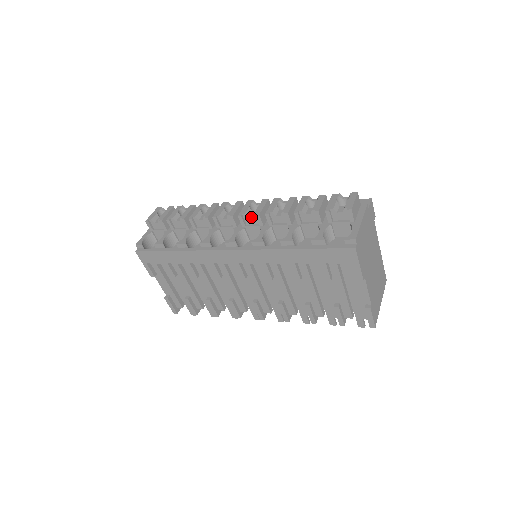
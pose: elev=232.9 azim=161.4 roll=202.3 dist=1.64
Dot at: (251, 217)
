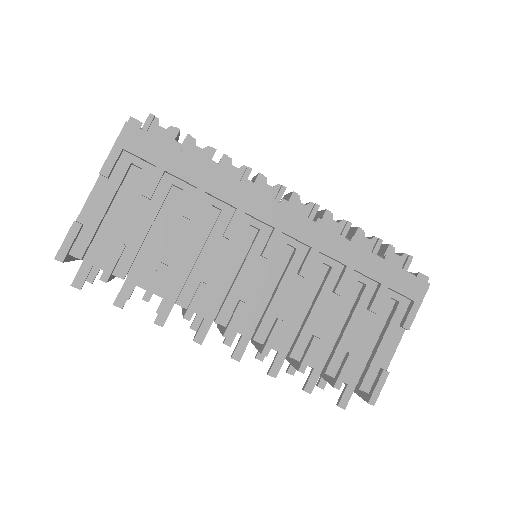
Dot at: (304, 204)
